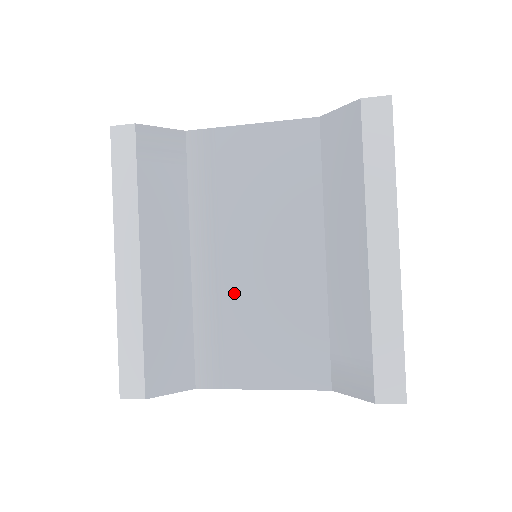
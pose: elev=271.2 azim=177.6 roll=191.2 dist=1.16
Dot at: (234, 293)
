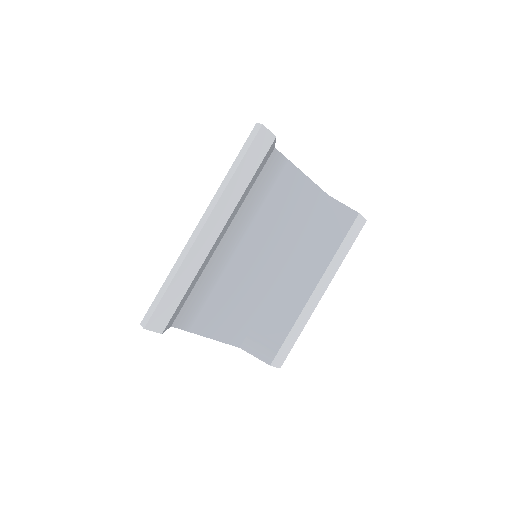
Dot at: (231, 273)
